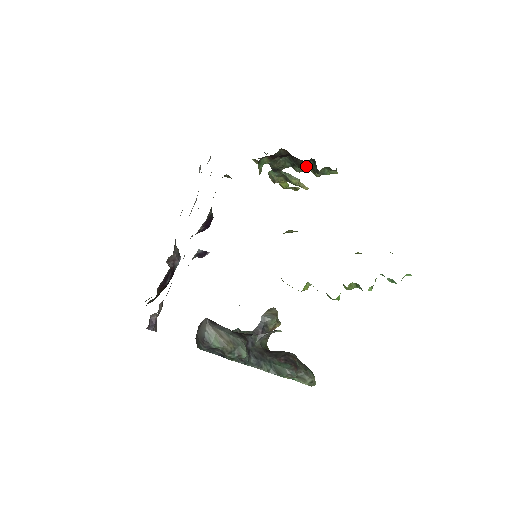
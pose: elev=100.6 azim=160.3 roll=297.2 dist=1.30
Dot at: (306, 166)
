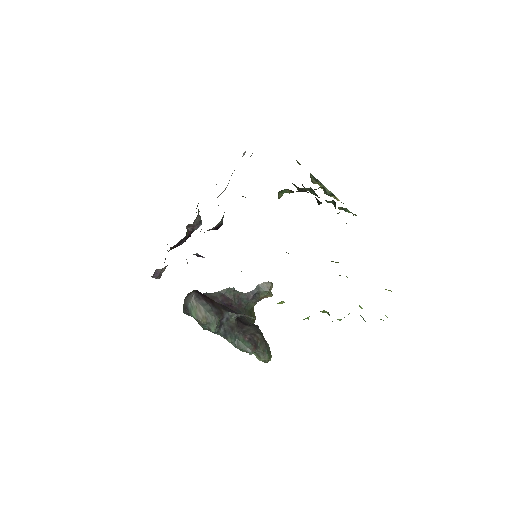
Dot at: (328, 202)
